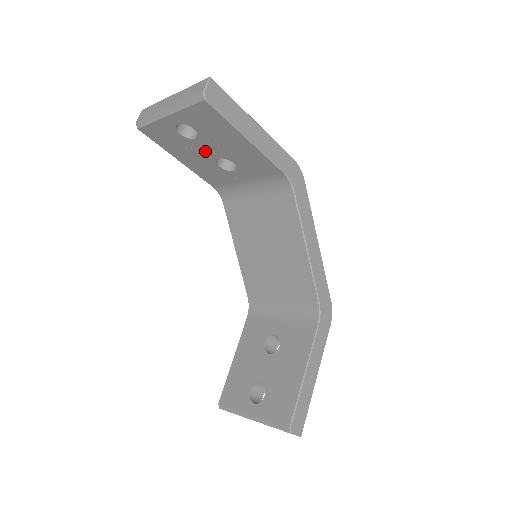
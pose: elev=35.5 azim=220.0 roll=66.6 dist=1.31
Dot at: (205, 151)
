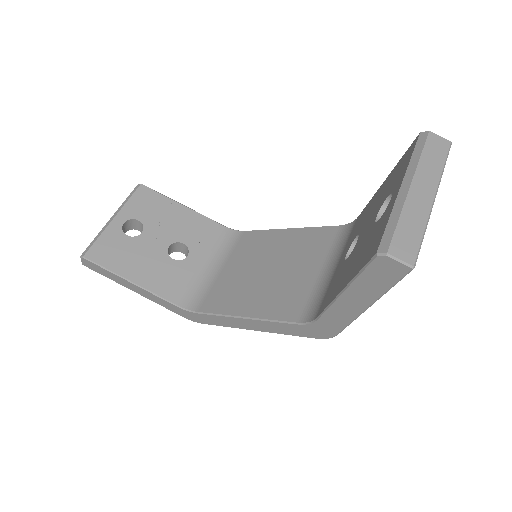
Dot at: (154, 245)
